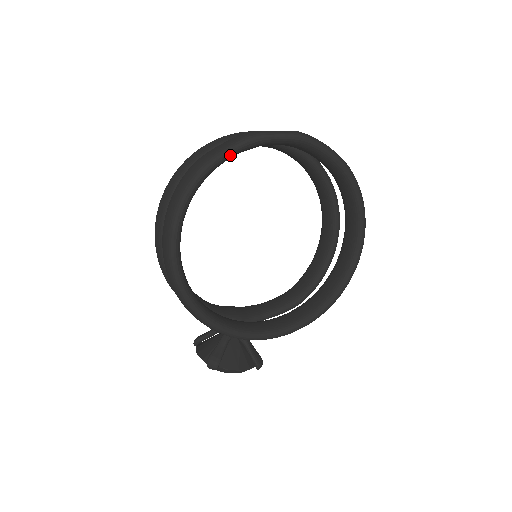
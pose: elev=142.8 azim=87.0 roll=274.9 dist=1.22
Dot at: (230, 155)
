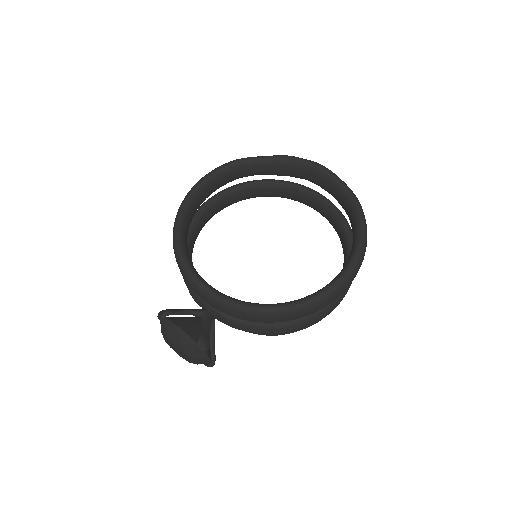
Dot at: (262, 159)
